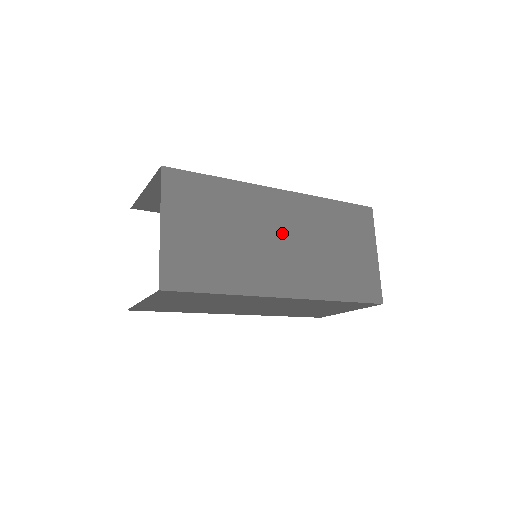
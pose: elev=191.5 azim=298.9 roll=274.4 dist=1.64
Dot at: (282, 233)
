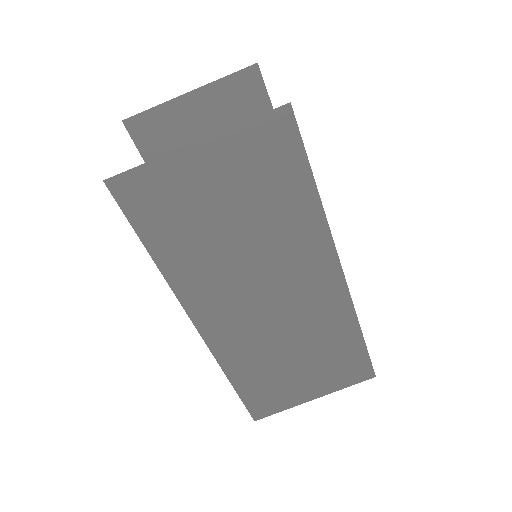
Dot at: occluded
